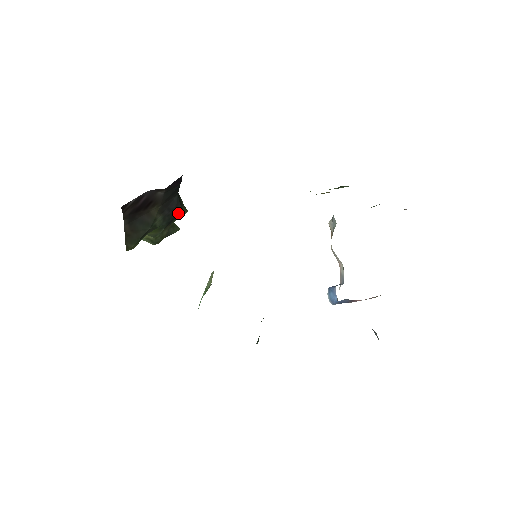
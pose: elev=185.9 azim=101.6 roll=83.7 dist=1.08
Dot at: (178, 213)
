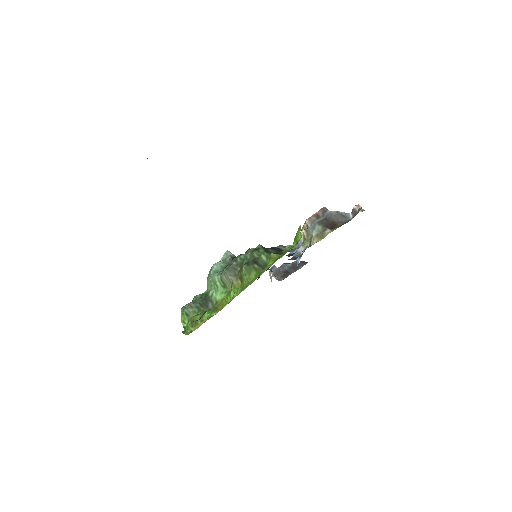
Dot at: occluded
